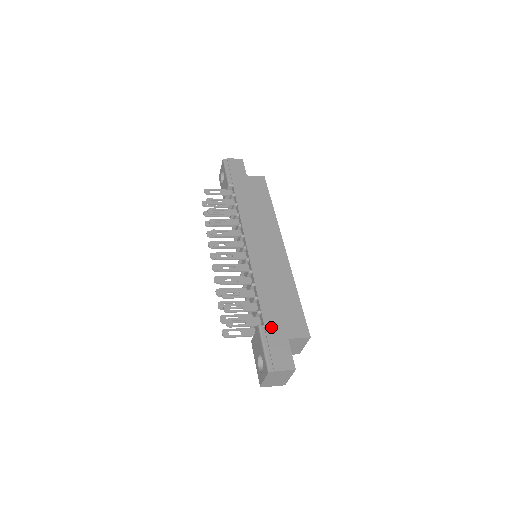
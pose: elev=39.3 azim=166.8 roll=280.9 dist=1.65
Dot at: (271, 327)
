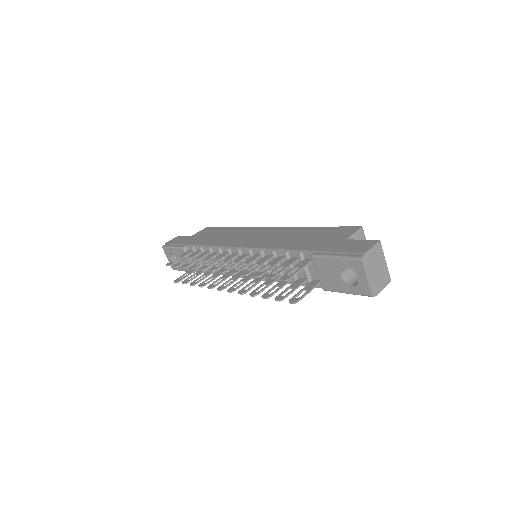
Dot at: (323, 247)
